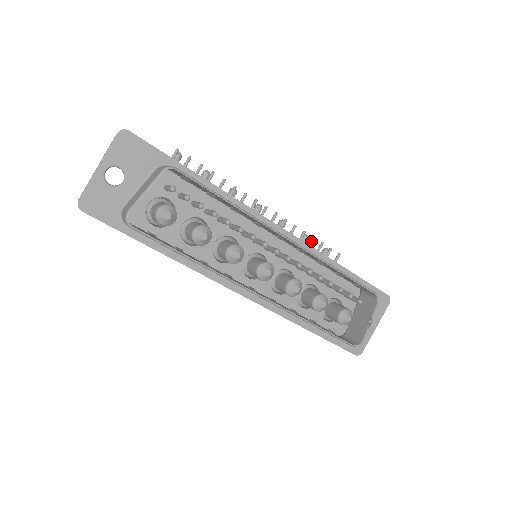
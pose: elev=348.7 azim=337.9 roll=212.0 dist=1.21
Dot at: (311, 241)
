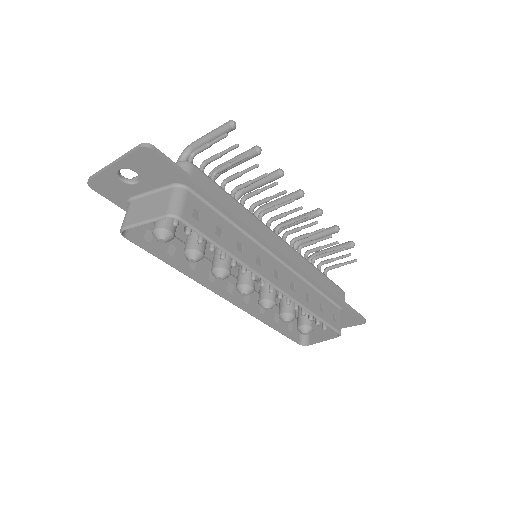
Dot at: (333, 244)
